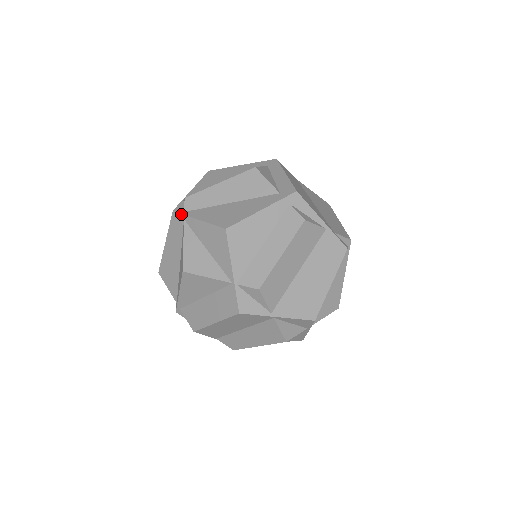
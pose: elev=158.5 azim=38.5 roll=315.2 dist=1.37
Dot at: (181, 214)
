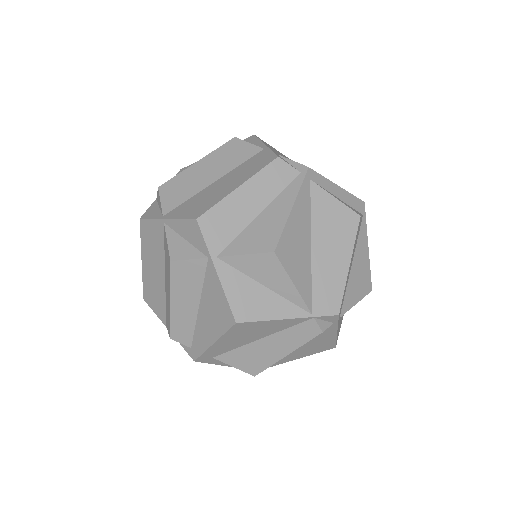
Dot at: occluded
